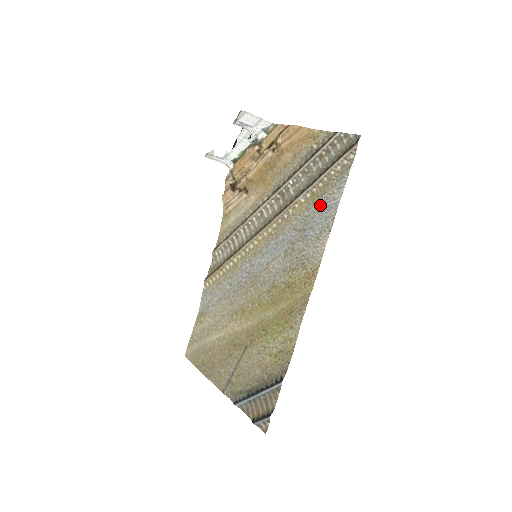
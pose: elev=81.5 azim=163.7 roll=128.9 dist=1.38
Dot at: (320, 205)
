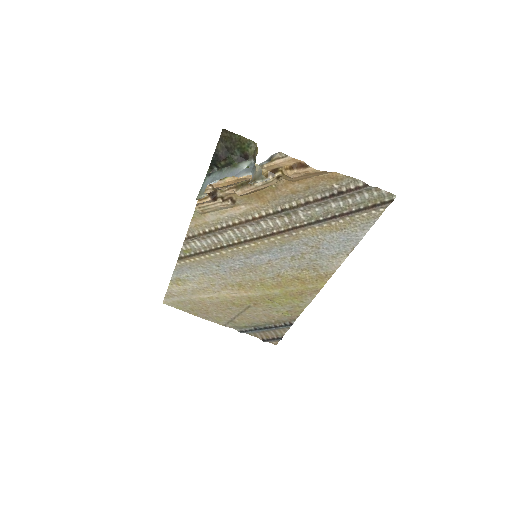
Dot at: (339, 236)
